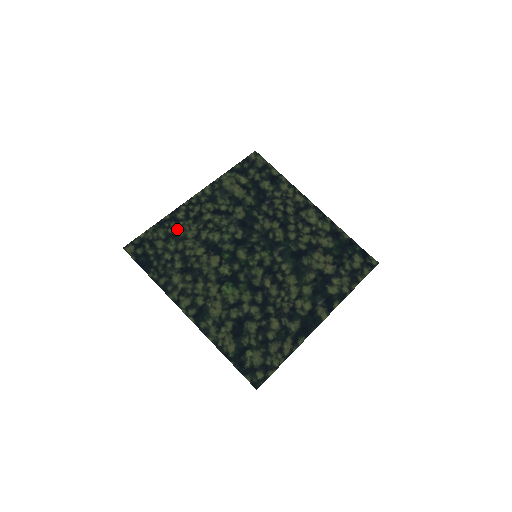
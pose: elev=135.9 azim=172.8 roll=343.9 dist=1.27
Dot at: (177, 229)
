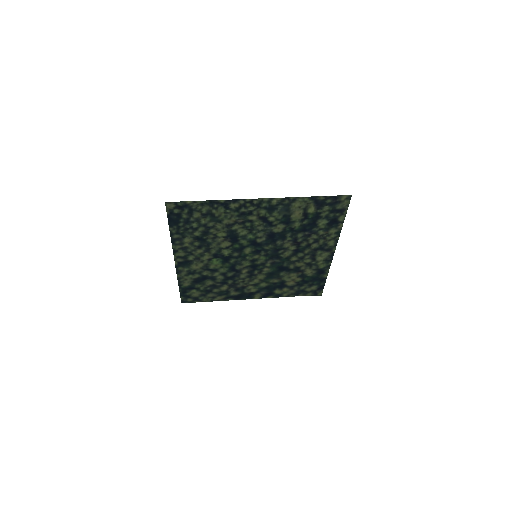
Dot at: (220, 213)
